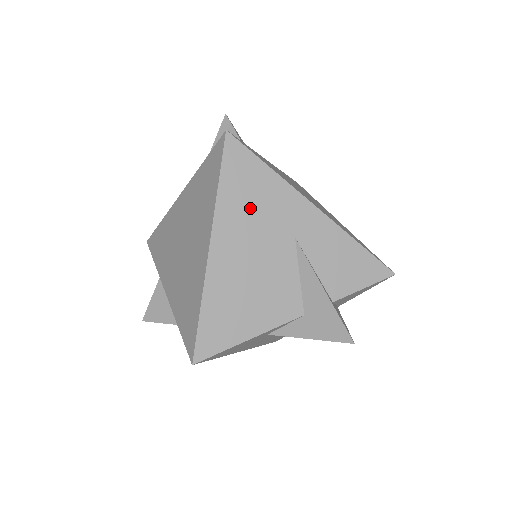
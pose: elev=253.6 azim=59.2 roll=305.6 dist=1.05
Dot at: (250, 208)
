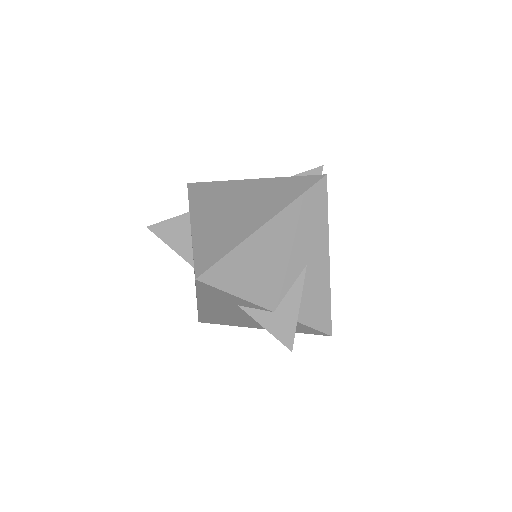
Dot at: (301, 225)
